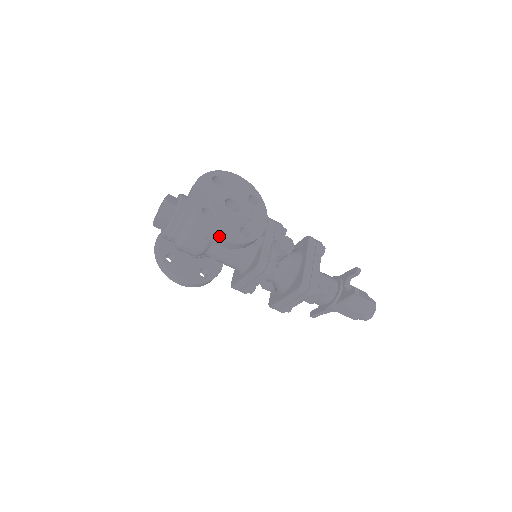
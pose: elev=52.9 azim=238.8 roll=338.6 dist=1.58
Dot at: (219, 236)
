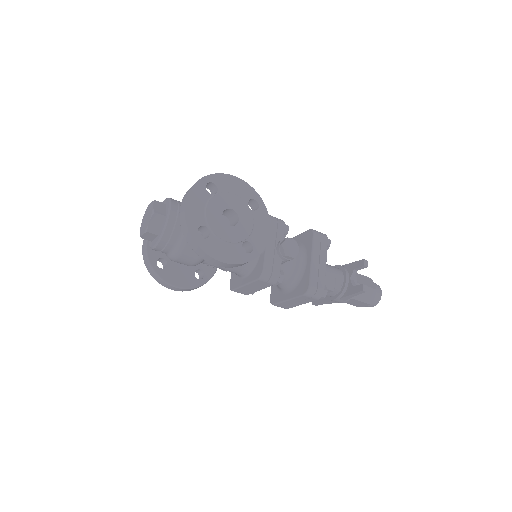
Dot at: (220, 259)
